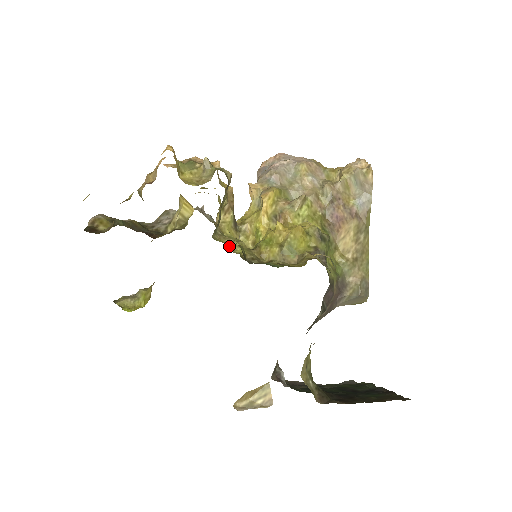
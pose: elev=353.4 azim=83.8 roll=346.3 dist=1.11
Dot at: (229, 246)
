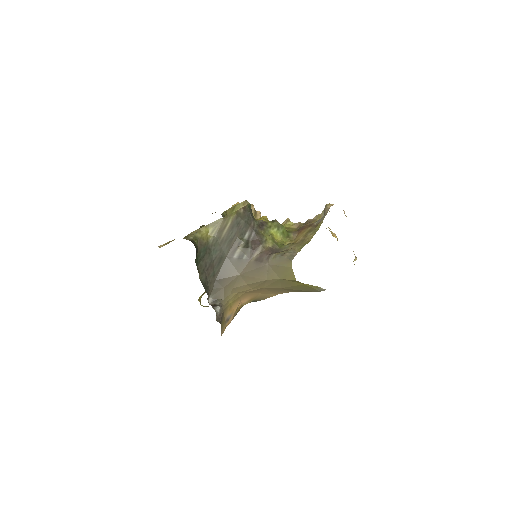
Dot at: occluded
